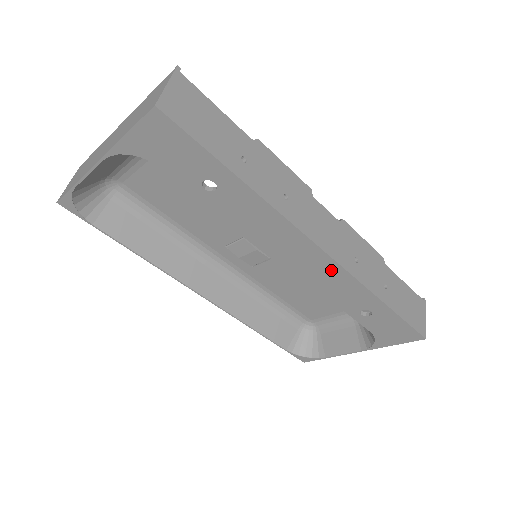
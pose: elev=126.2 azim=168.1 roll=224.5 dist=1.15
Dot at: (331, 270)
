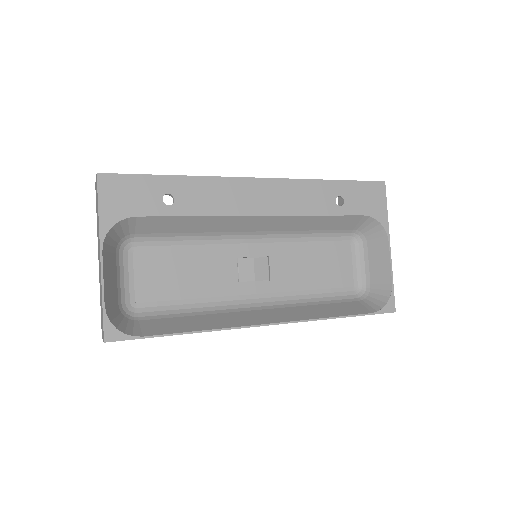
Dot at: (283, 188)
